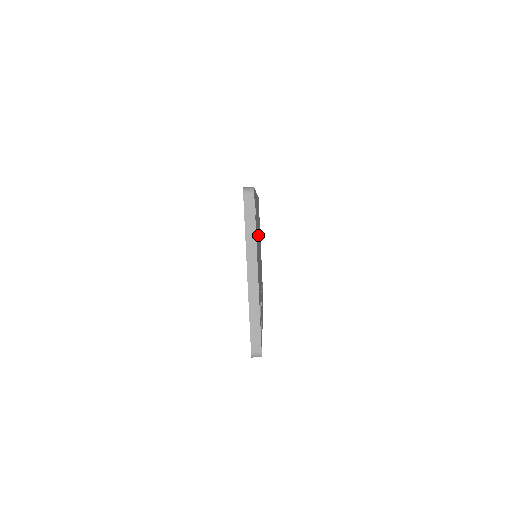
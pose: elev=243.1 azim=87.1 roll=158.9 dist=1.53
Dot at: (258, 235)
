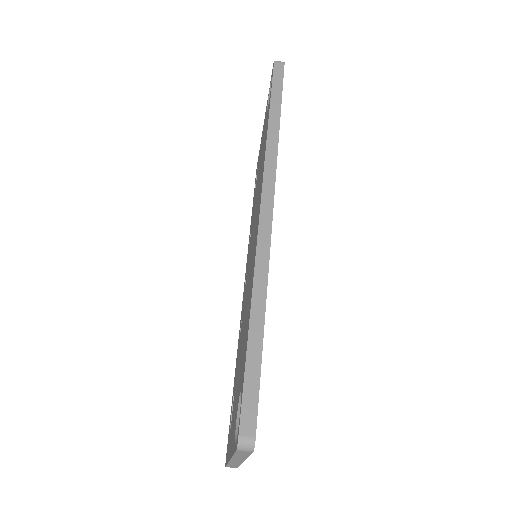
Dot at: occluded
